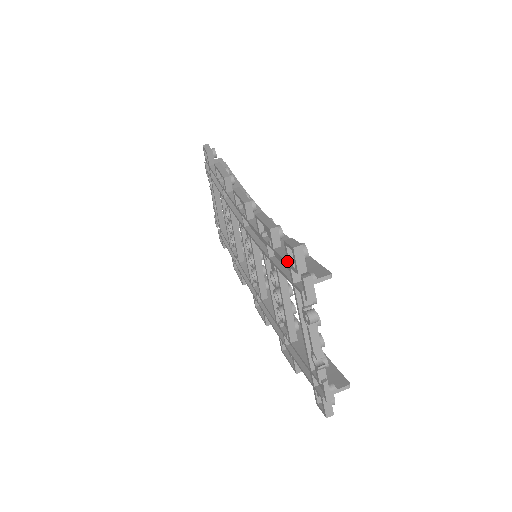
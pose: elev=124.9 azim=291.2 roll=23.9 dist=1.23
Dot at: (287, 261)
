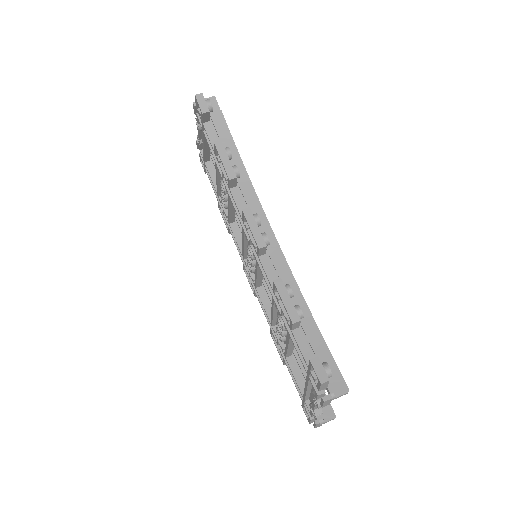
Dot at: (307, 364)
